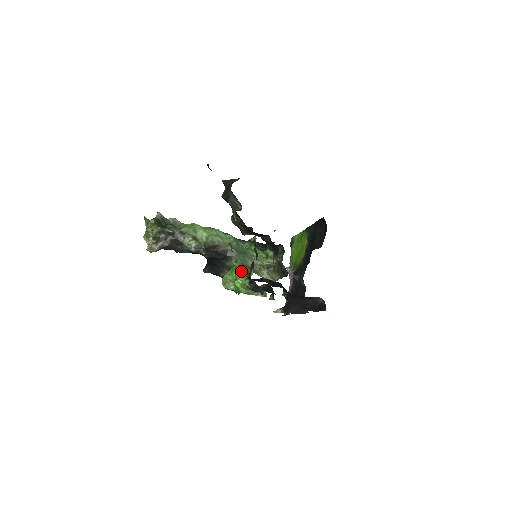
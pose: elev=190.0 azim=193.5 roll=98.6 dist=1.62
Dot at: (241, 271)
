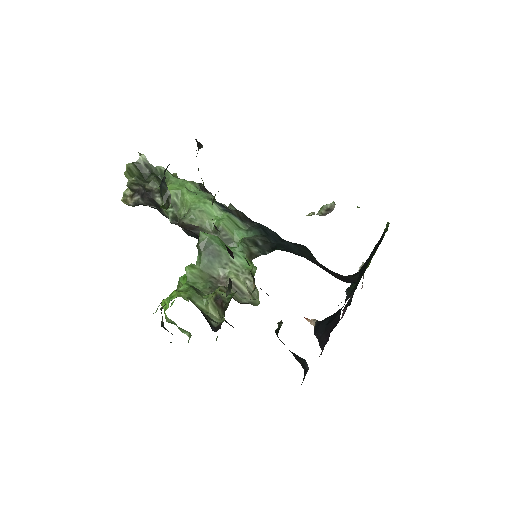
Dot at: (183, 286)
